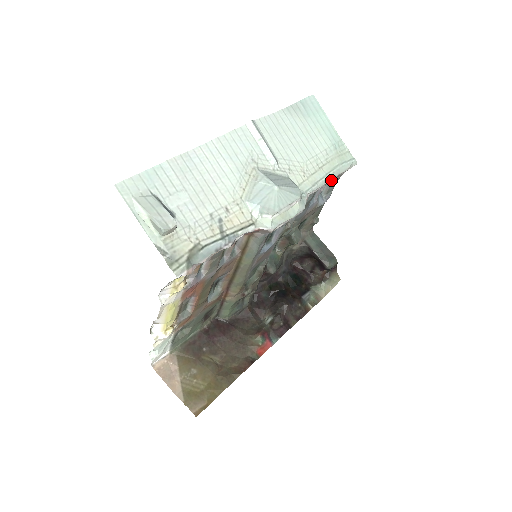
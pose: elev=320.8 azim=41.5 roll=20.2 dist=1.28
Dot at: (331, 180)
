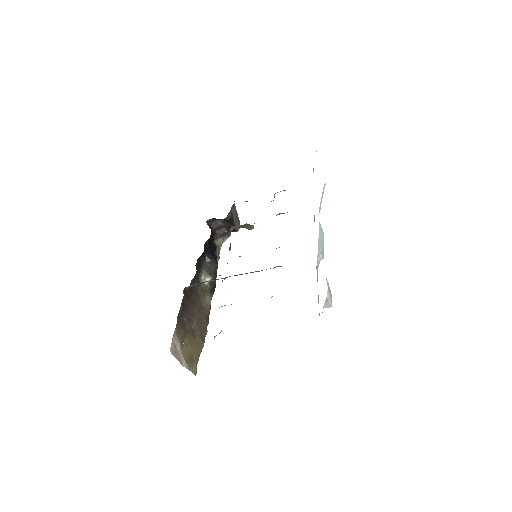
Dot at: occluded
